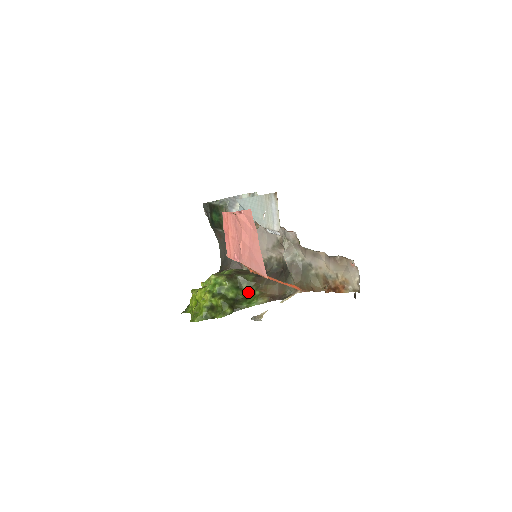
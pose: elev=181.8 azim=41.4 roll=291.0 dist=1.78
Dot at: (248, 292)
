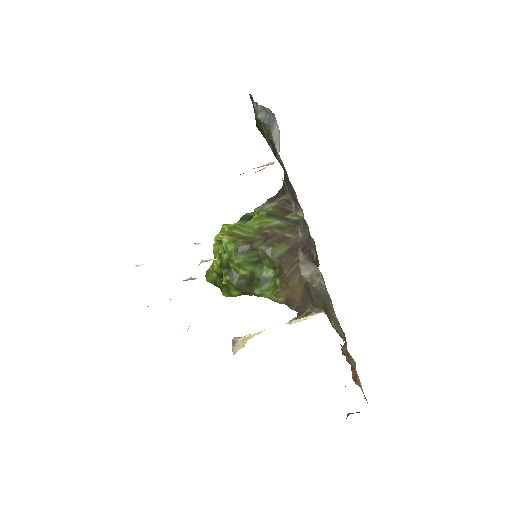
Dot at: (270, 272)
